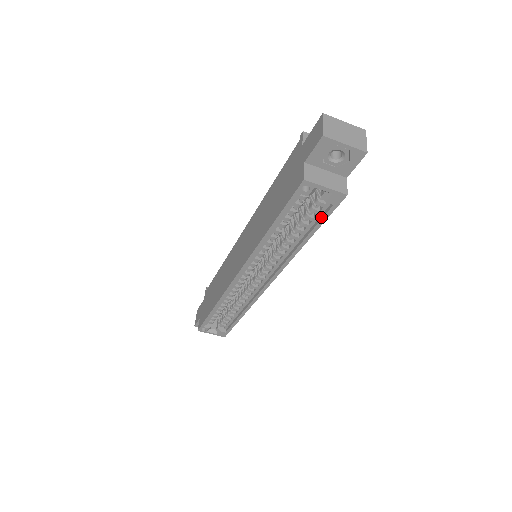
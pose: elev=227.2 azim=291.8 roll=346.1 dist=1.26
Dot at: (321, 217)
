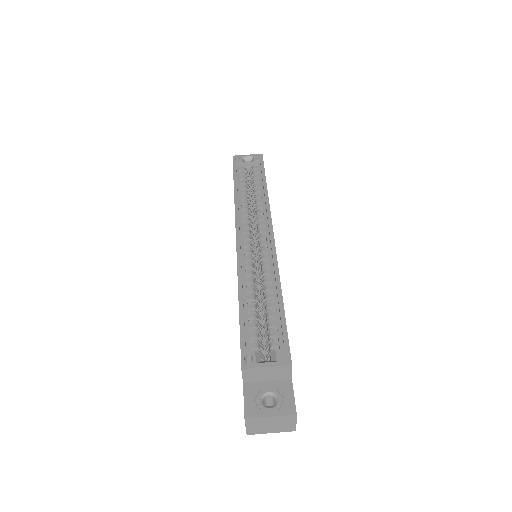
Dot at: (261, 170)
